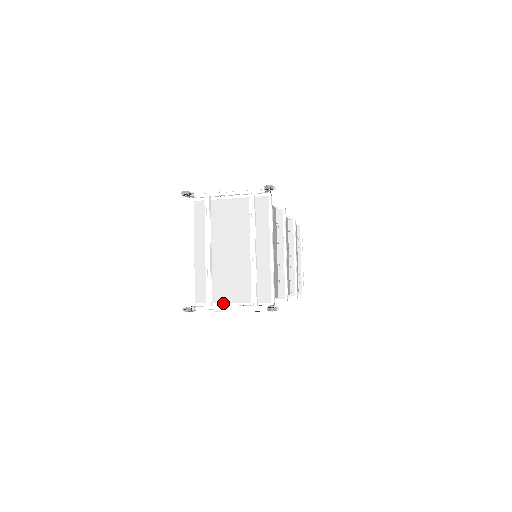
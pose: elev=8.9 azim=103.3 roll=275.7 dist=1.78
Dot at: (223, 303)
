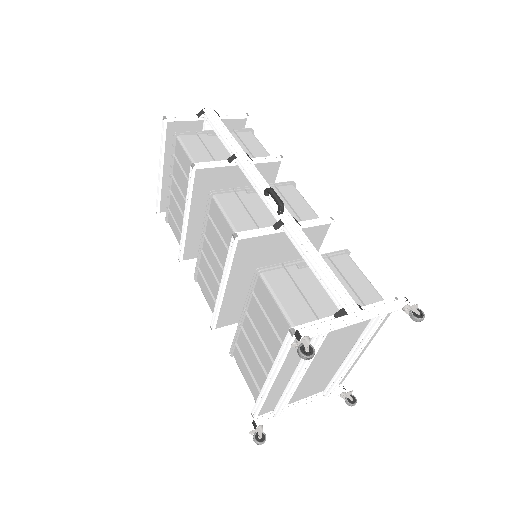
Dot at: (291, 404)
